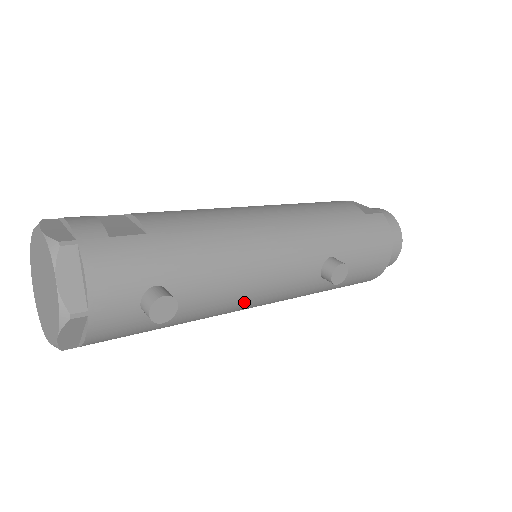
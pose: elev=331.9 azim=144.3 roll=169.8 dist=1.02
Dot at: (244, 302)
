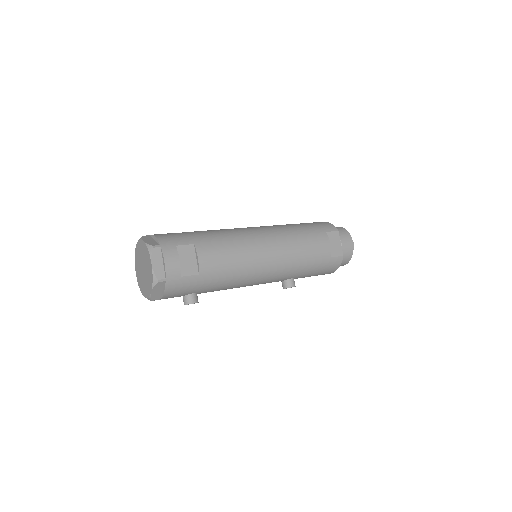
Dot at: occluded
